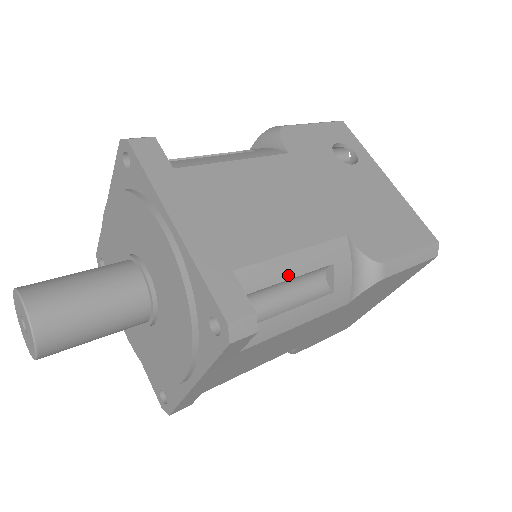
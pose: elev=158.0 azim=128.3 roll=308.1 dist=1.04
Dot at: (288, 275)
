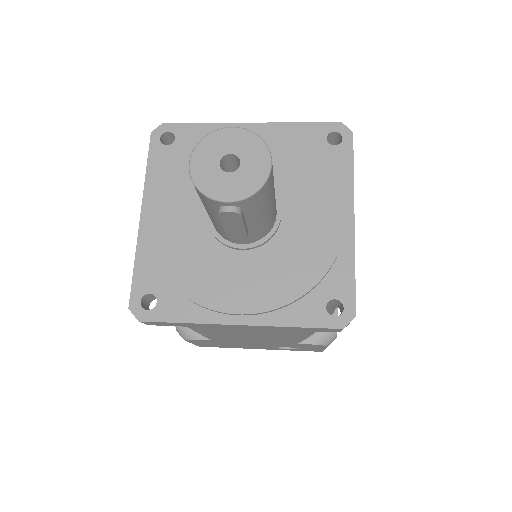
Dot at: occluded
